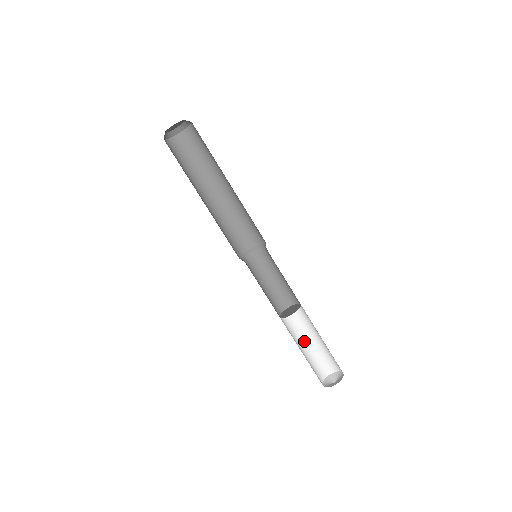
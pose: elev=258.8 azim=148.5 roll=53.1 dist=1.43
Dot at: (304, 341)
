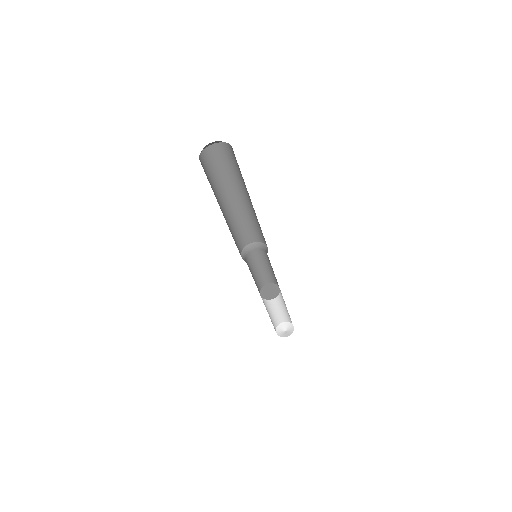
Dot at: (272, 304)
